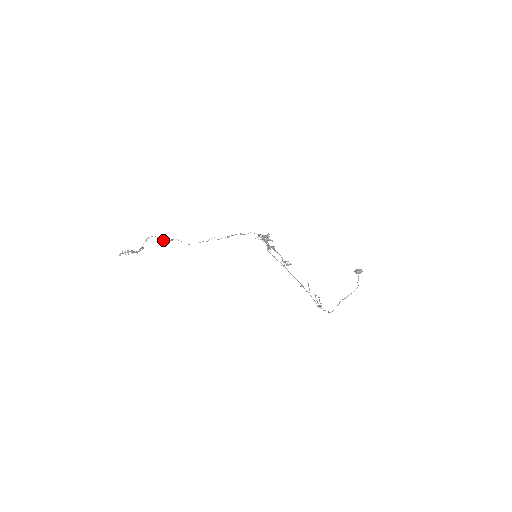
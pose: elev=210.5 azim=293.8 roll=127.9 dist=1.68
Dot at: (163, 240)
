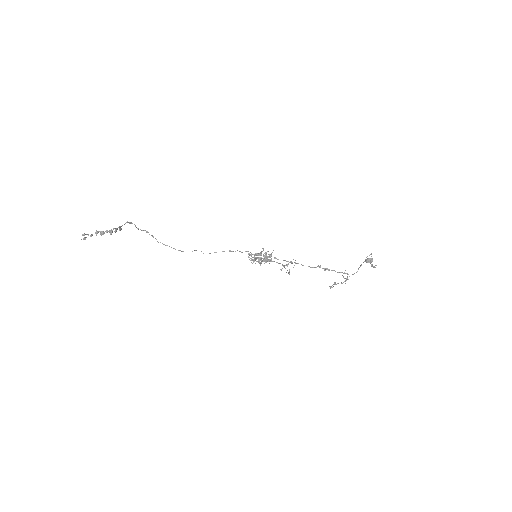
Dot at: (145, 230)
